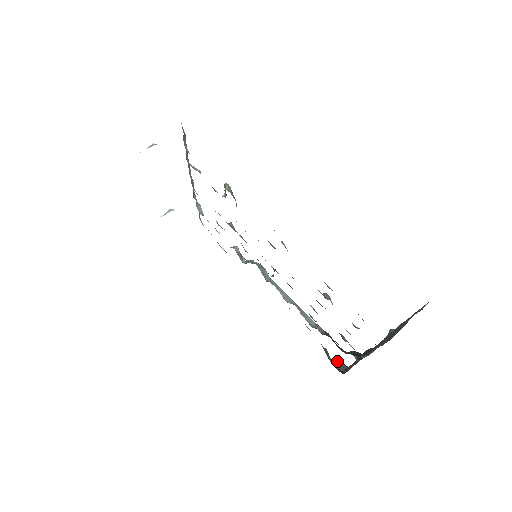
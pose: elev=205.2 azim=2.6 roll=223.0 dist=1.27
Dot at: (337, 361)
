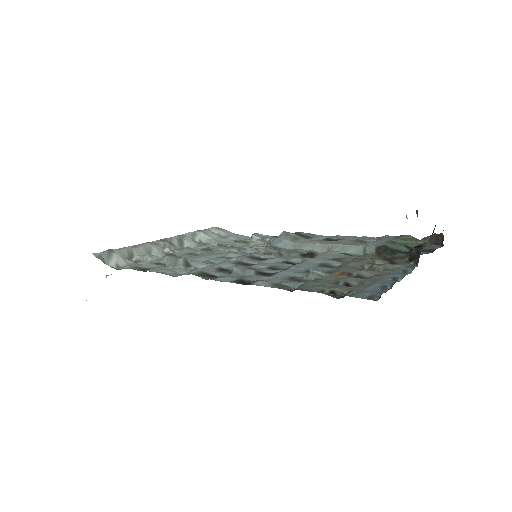
Dot at: (428, 237)
